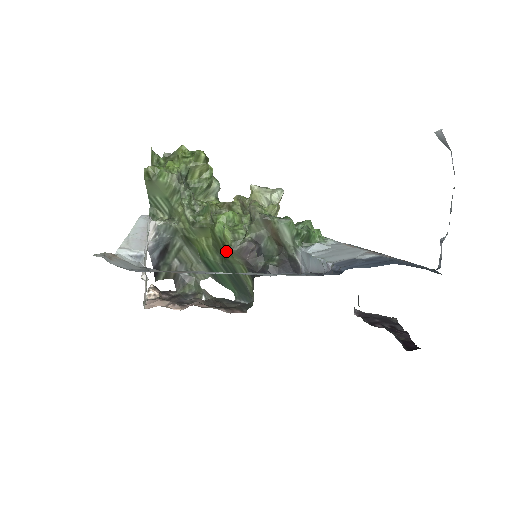
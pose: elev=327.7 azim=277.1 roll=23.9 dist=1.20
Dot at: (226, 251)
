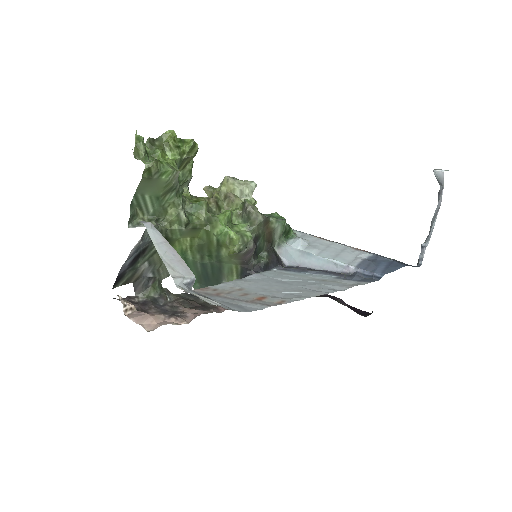
Dot at: (225, 253)
